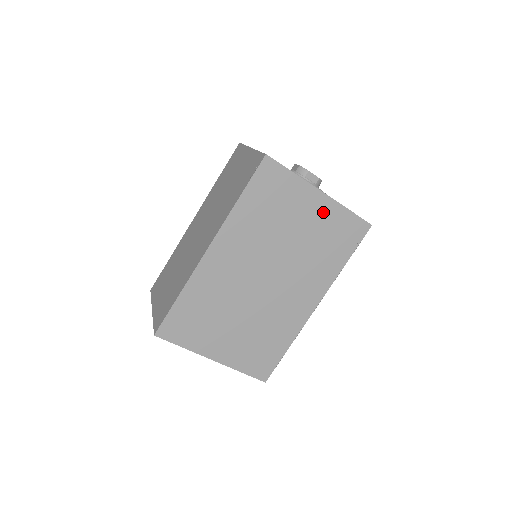
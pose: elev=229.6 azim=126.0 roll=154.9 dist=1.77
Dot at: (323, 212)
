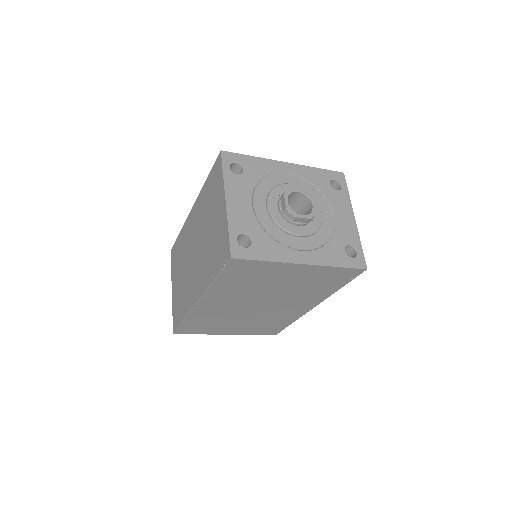
Dot at: (308, 272)
